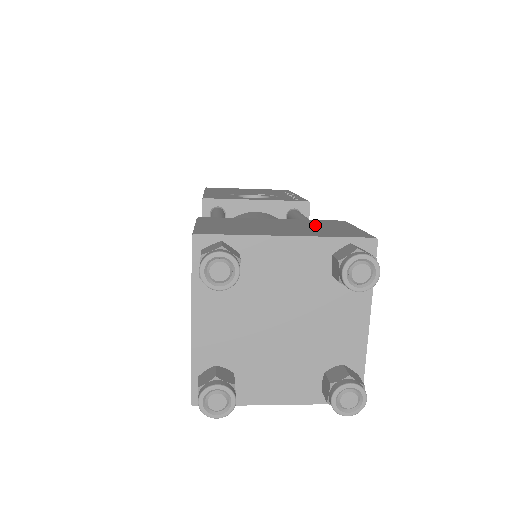
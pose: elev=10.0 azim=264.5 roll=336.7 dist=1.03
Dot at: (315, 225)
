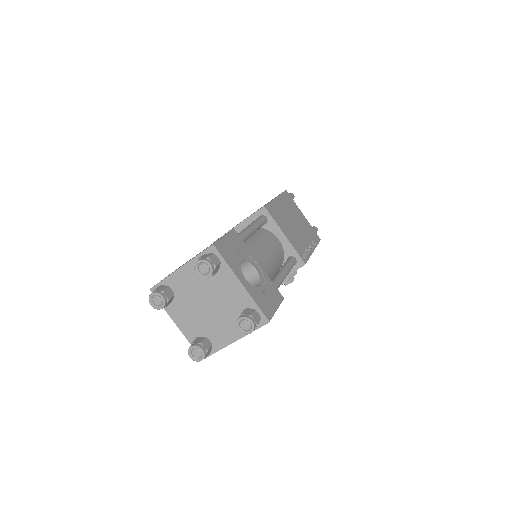
Dot at: occluded
